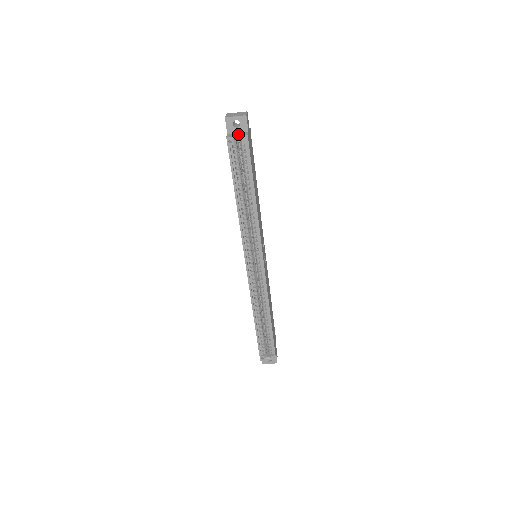
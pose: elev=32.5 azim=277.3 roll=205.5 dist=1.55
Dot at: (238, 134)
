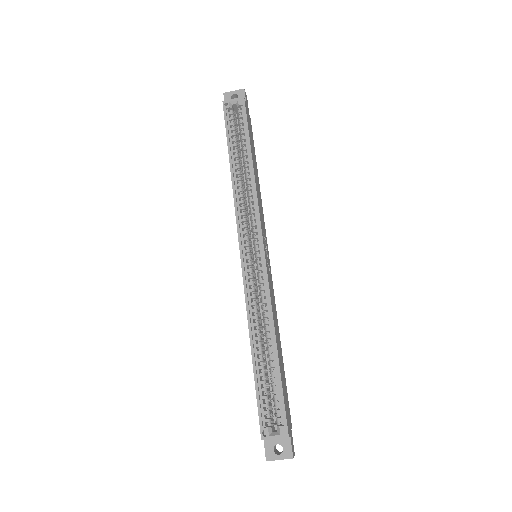
Dot at: (235, 102)
